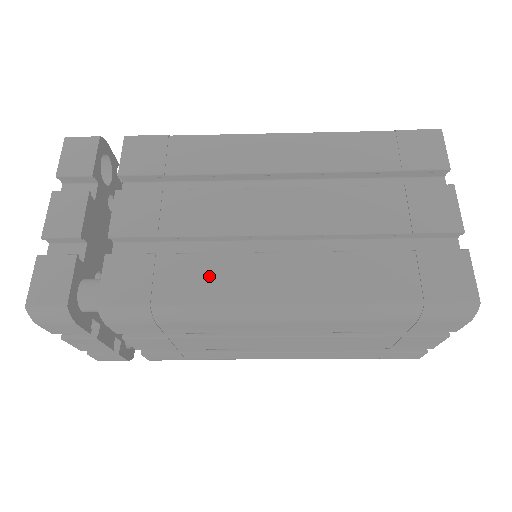
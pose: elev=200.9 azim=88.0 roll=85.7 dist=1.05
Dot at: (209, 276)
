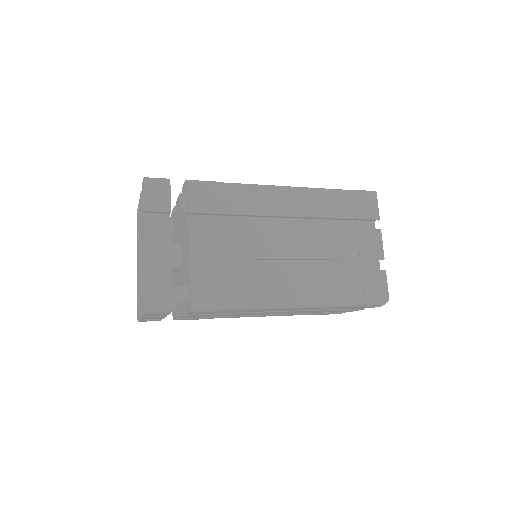
Dot at: (255, 285)
